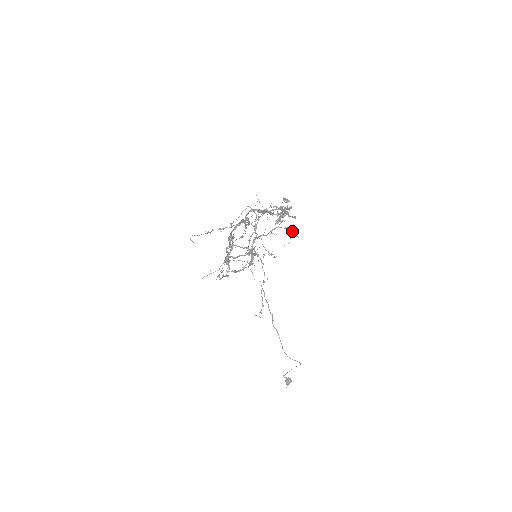
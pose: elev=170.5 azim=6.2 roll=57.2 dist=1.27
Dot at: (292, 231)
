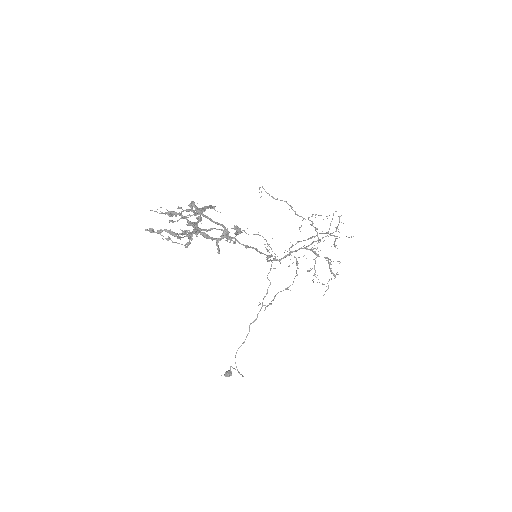
Dot at: (331, 278)
